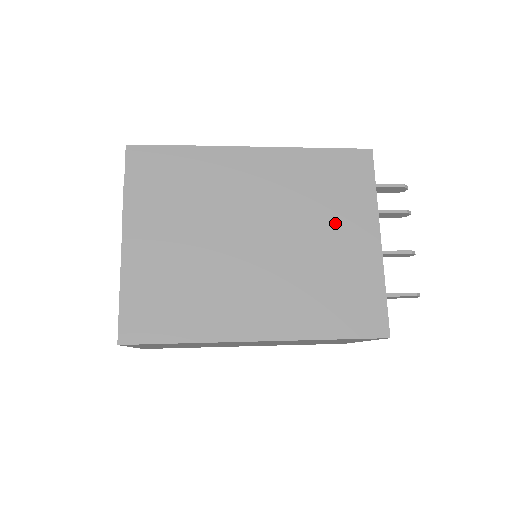
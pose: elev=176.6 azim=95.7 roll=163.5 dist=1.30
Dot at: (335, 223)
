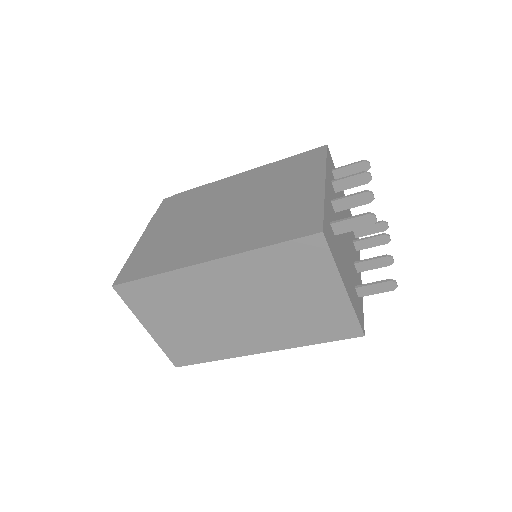
Dot at: (288, 186)
